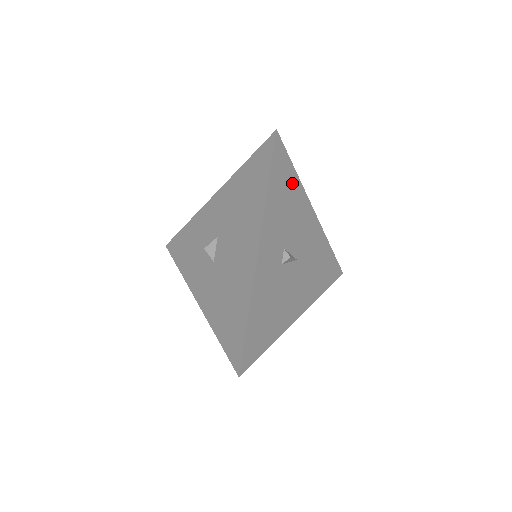
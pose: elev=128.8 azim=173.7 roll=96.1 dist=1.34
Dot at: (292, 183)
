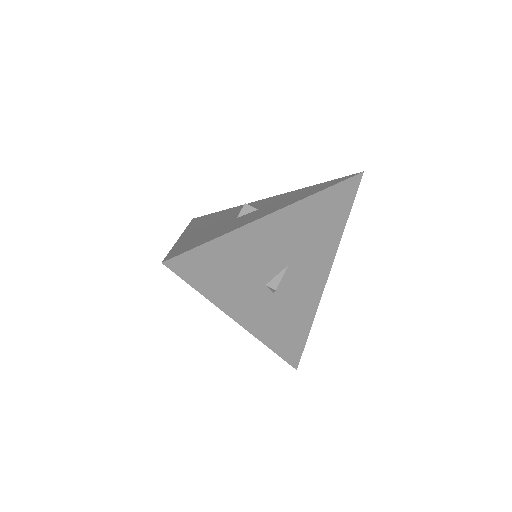
Dot at: (224, 249)
